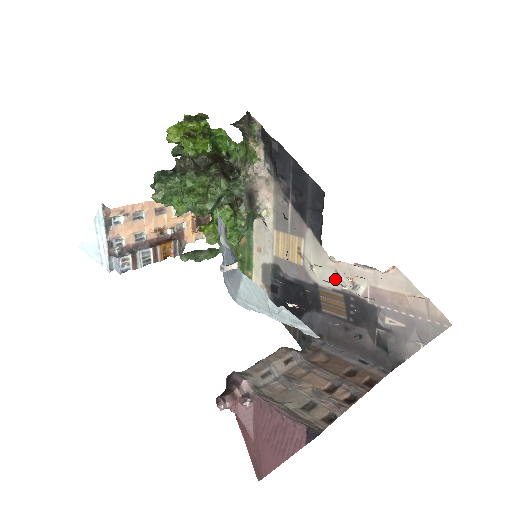
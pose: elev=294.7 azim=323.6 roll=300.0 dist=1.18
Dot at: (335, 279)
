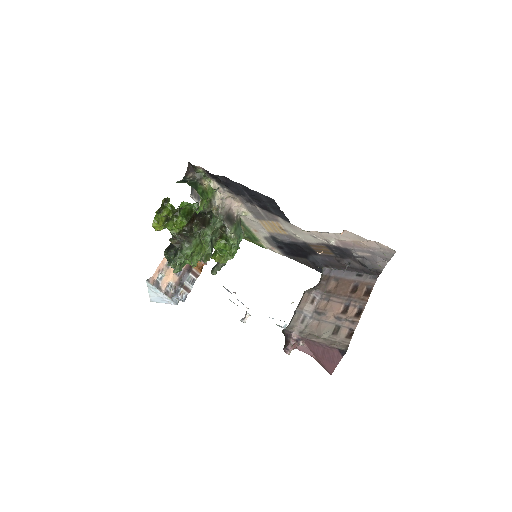
Dot at: (314, 239)
